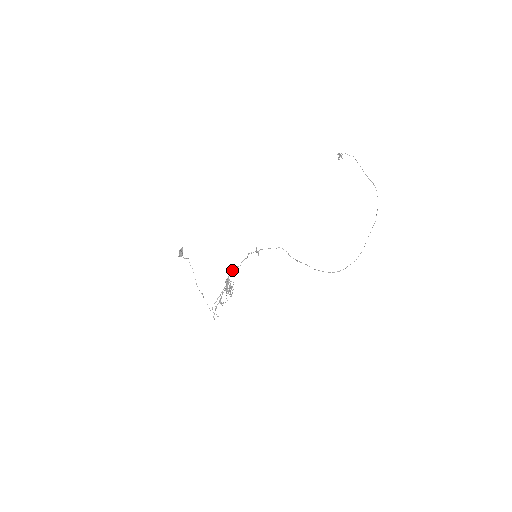
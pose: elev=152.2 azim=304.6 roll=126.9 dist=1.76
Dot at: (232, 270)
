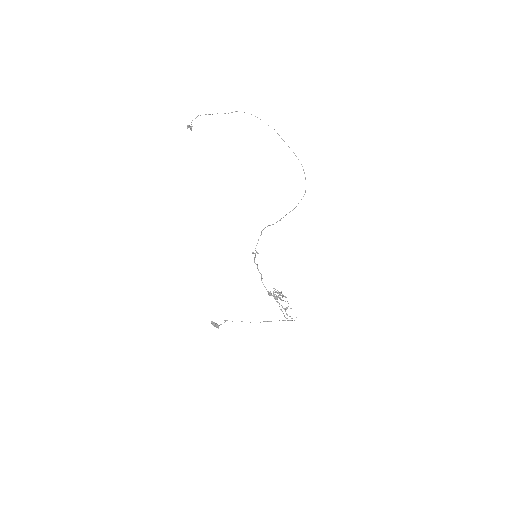
Dot at: occluded
